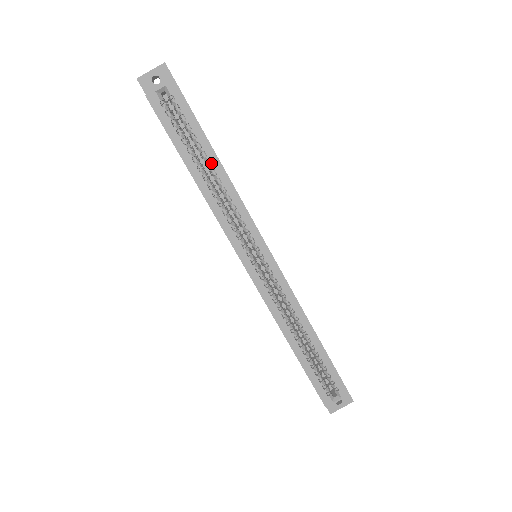
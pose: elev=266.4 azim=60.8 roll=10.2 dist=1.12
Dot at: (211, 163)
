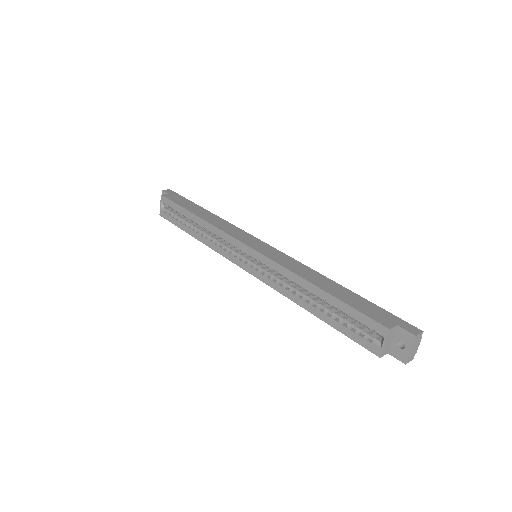
Dot at: (194, 221)
